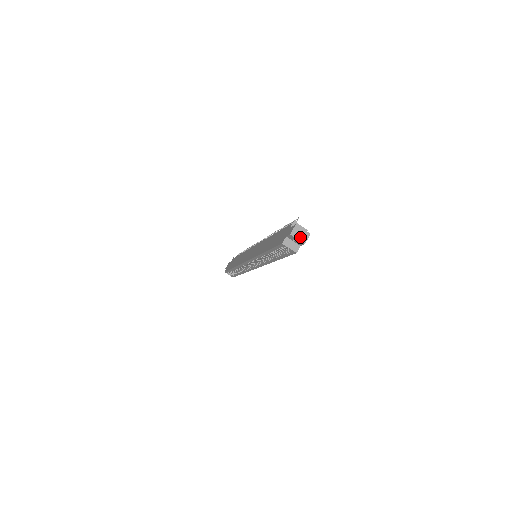
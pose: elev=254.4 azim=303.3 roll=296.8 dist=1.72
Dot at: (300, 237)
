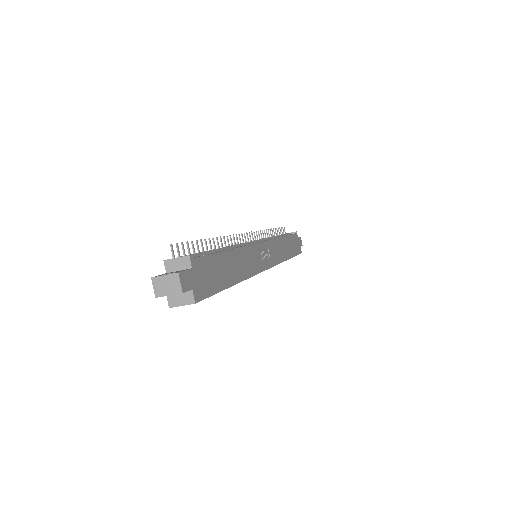
Dot at: (169, 290)
